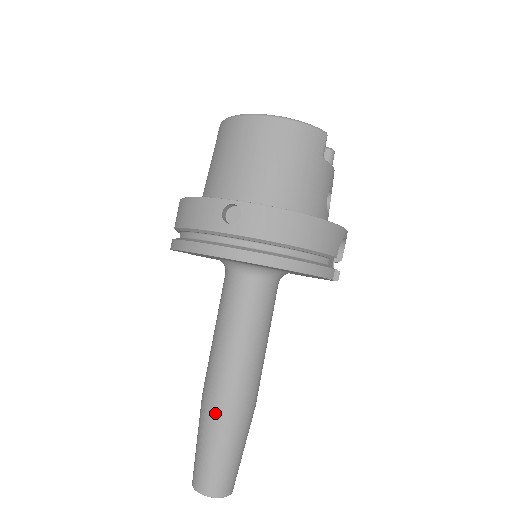
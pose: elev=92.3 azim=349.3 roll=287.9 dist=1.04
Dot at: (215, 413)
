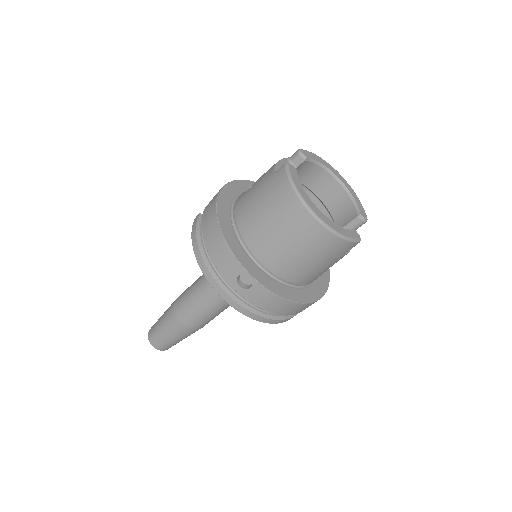
Dot at: (178, 324)
